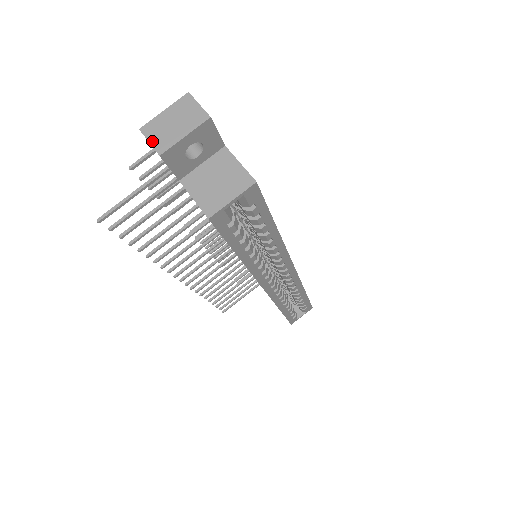
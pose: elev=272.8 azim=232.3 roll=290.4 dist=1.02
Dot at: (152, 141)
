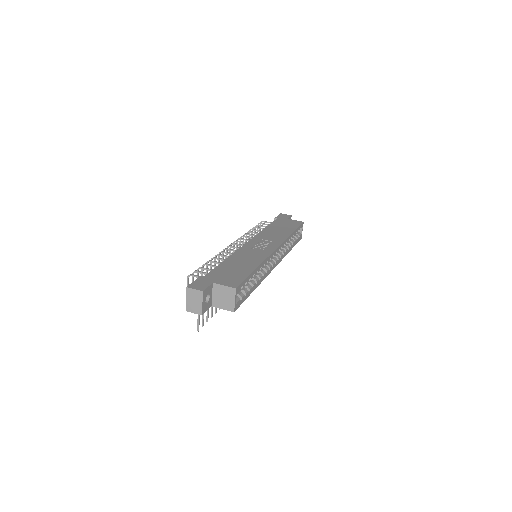
Dot at: (194, 312)
